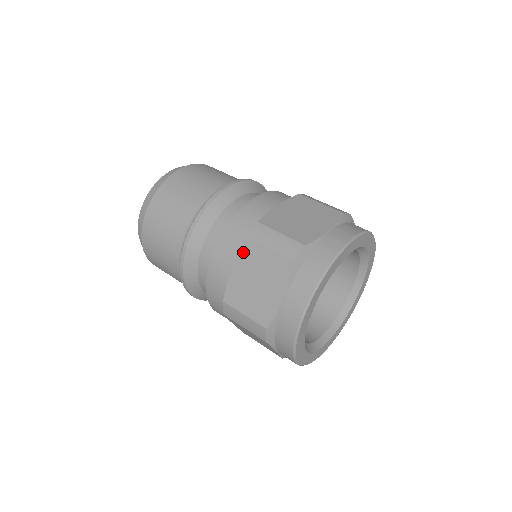
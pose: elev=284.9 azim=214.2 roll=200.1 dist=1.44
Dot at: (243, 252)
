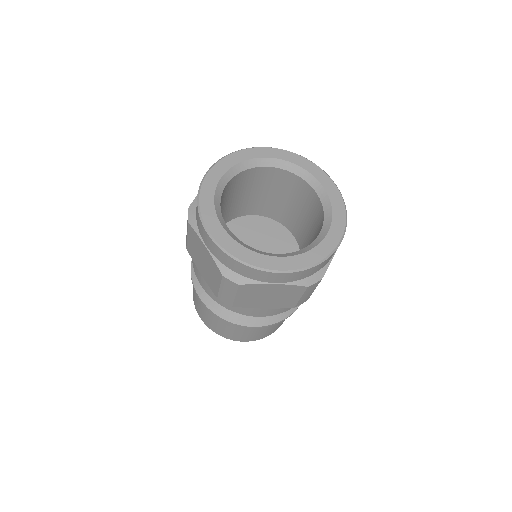
Dot at: occluded
